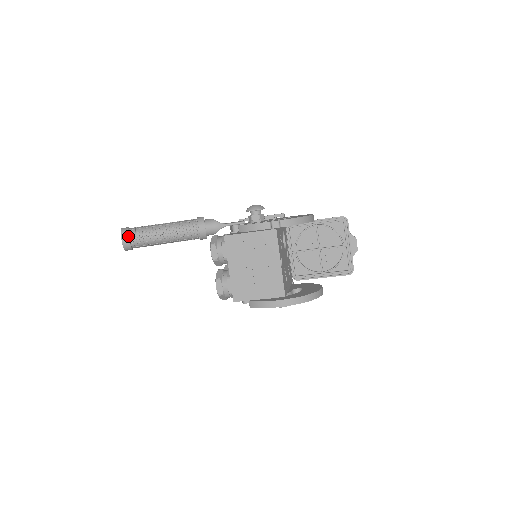
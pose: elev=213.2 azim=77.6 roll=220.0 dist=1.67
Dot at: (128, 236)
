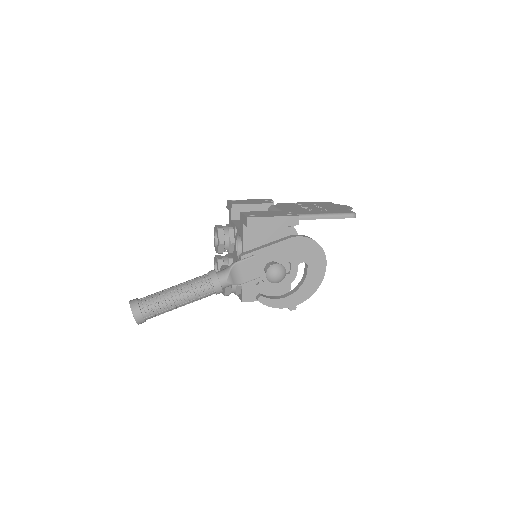
Dot at: occluded
